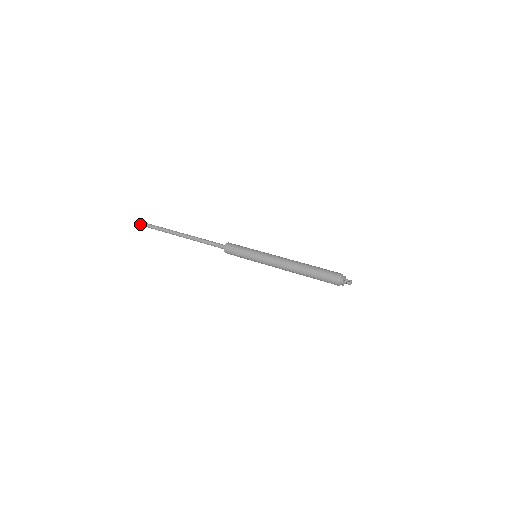
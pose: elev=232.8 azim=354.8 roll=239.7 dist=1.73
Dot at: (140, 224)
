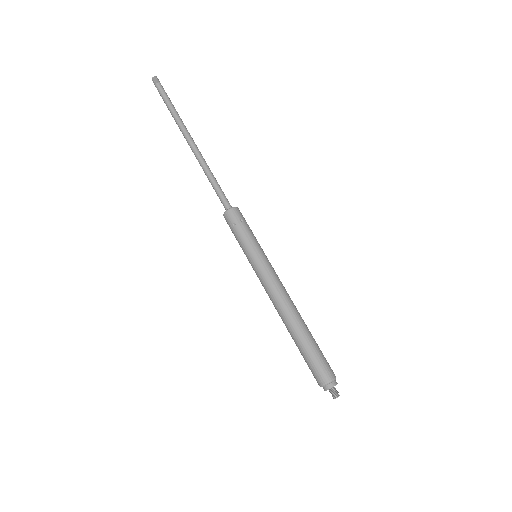
Dot at: (154, 79)
